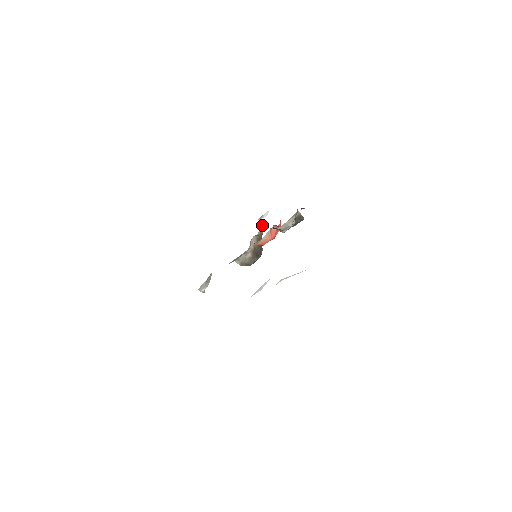
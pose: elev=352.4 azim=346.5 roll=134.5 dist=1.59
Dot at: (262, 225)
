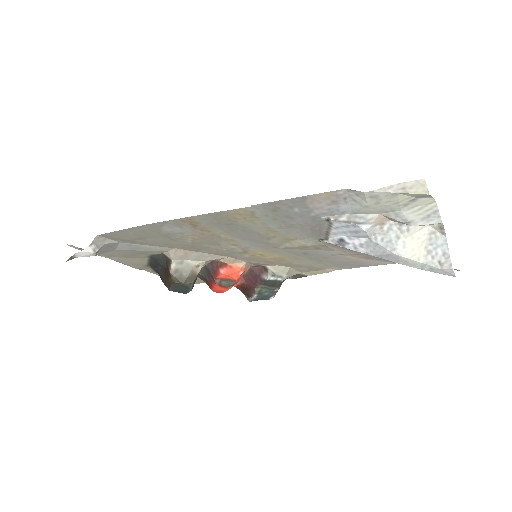
Dot at: occluded
